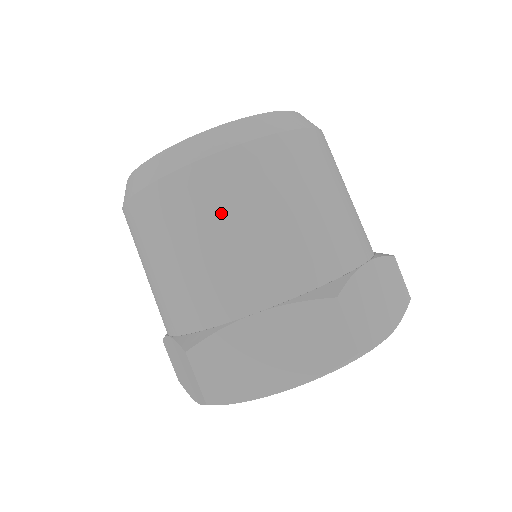
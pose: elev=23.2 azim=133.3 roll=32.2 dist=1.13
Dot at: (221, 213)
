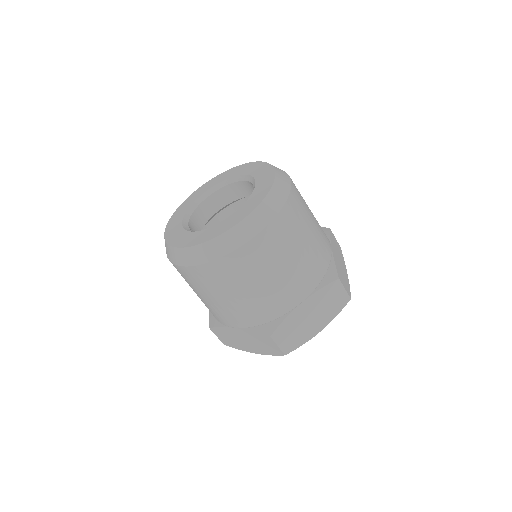
Dot at: (206, 290)
